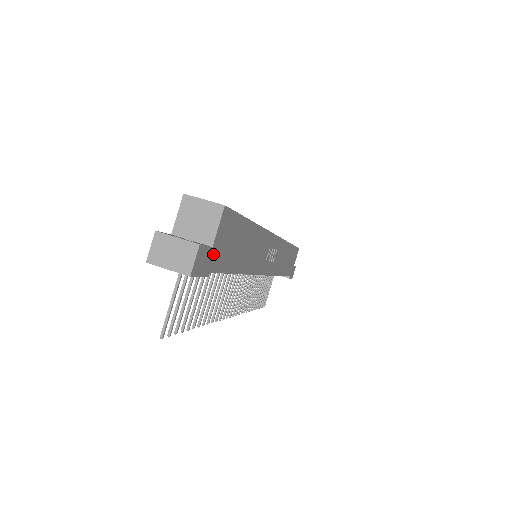
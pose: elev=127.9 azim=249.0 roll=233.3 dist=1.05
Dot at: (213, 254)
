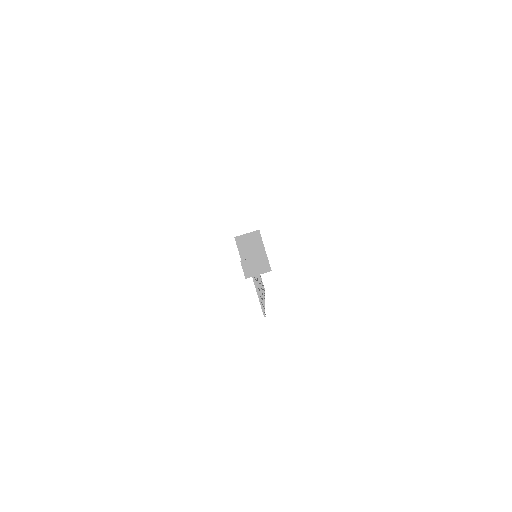
Dot at: occluded
